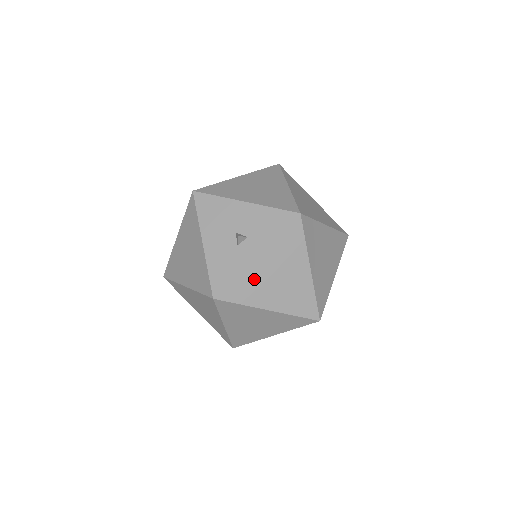
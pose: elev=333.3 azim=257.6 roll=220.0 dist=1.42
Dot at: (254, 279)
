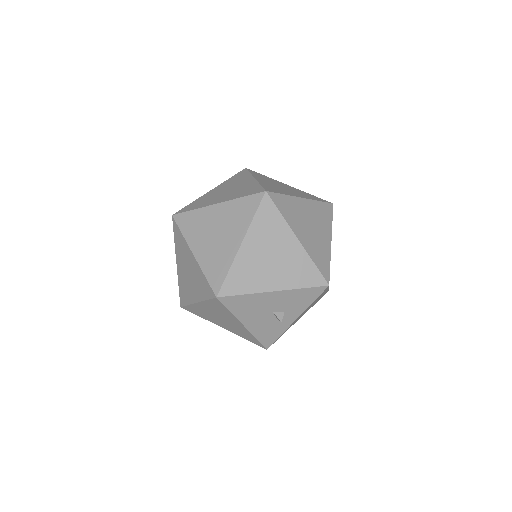
Dot at: occluded
